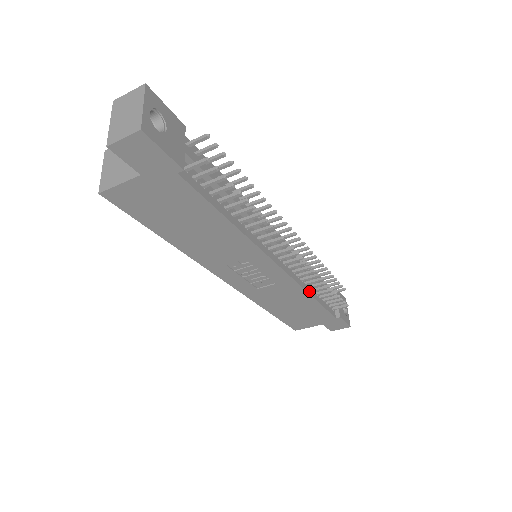
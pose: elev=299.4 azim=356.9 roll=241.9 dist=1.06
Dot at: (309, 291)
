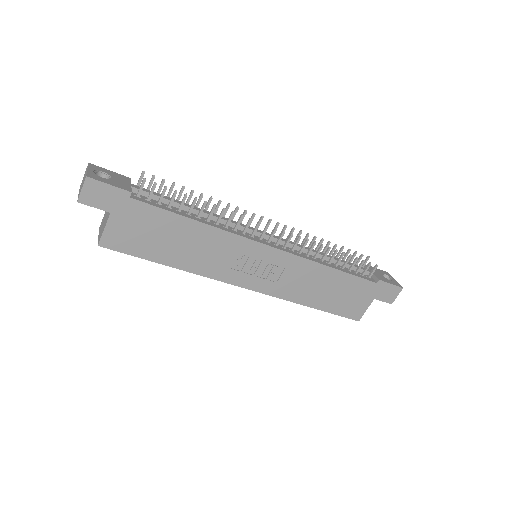
Dot at: (322, 263)
